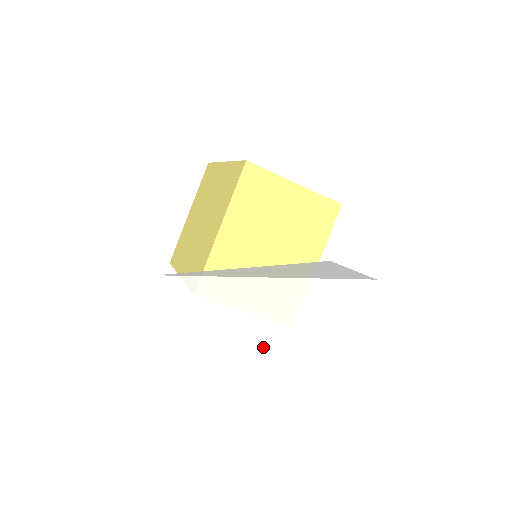
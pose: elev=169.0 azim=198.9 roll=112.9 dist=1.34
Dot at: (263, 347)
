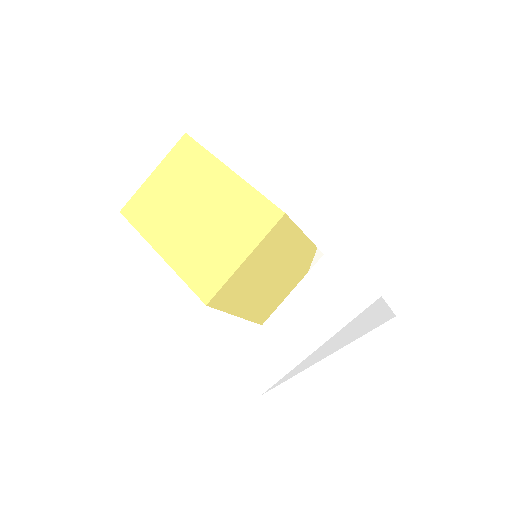
Dot at: (341, 346)
